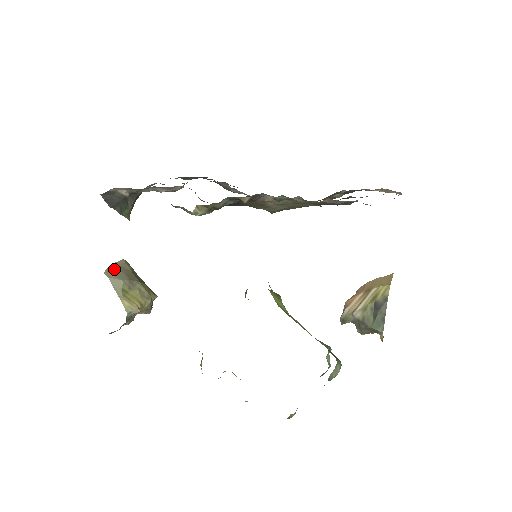
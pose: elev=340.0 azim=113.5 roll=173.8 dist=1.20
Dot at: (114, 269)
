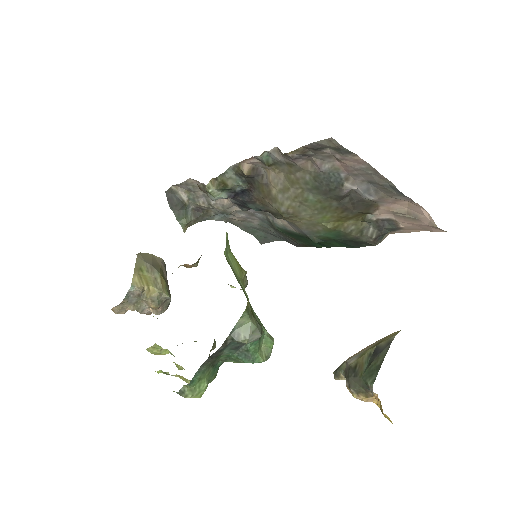
Dot at: (147, 255)
